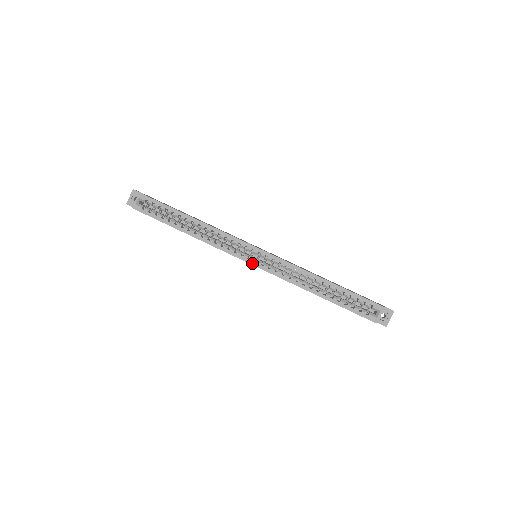
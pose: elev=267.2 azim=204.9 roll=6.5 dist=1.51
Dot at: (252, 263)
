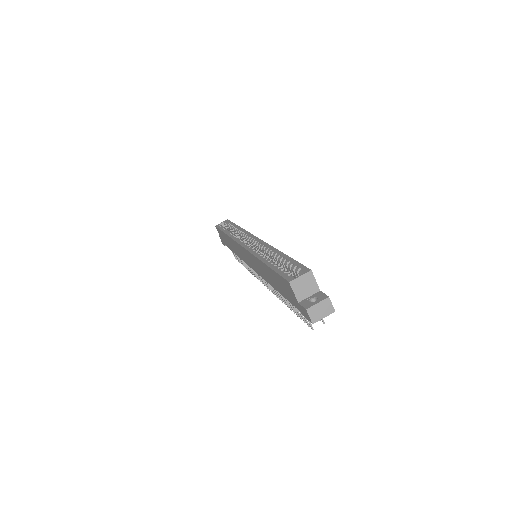
Dot at: (243, 245)
